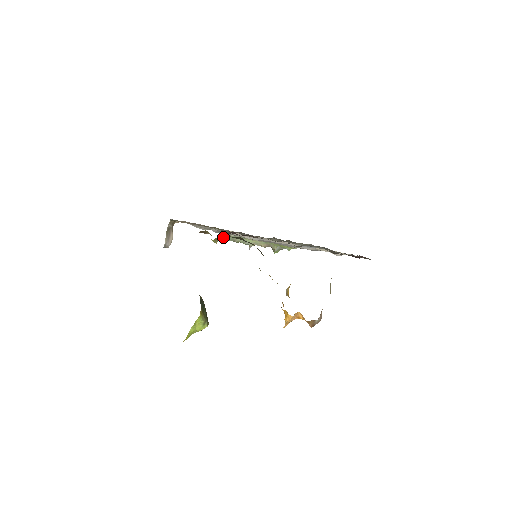
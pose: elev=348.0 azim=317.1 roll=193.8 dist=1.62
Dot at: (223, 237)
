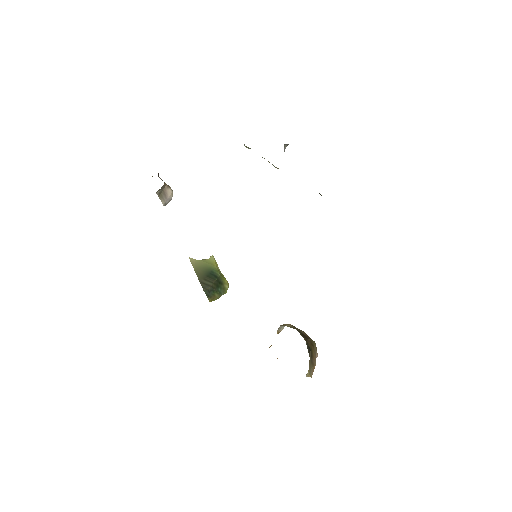
Dot at: (244, 145)
